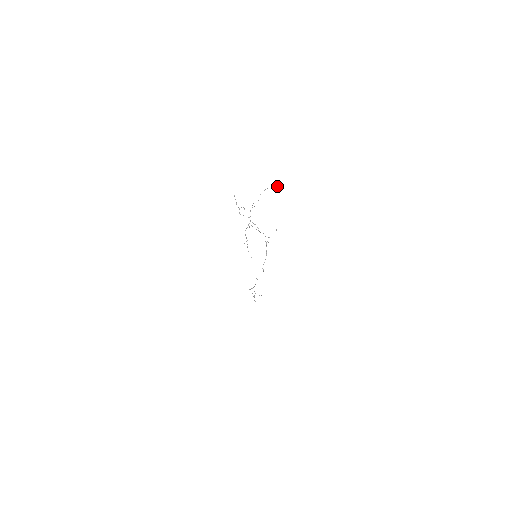
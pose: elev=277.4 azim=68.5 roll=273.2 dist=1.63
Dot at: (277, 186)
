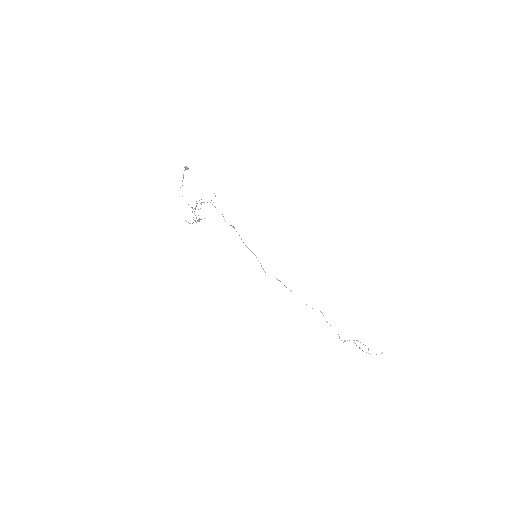
Dot at: (185, 168)
